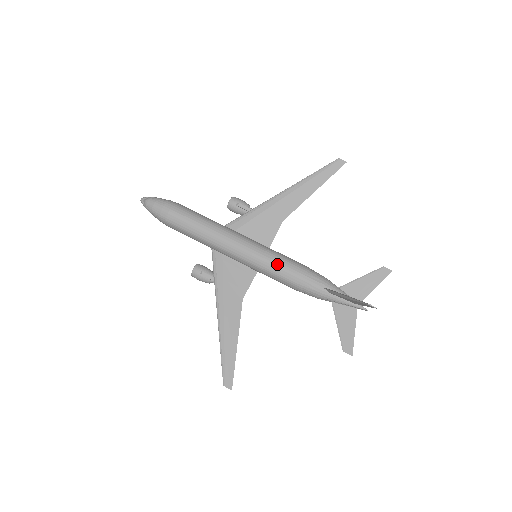
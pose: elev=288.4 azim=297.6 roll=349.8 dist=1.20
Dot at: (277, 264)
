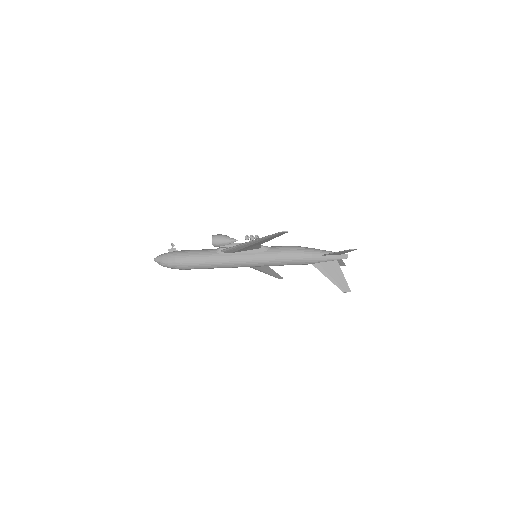
Dot at: occluded
